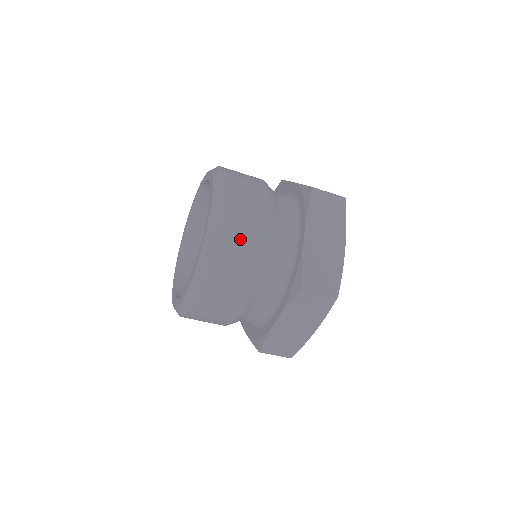
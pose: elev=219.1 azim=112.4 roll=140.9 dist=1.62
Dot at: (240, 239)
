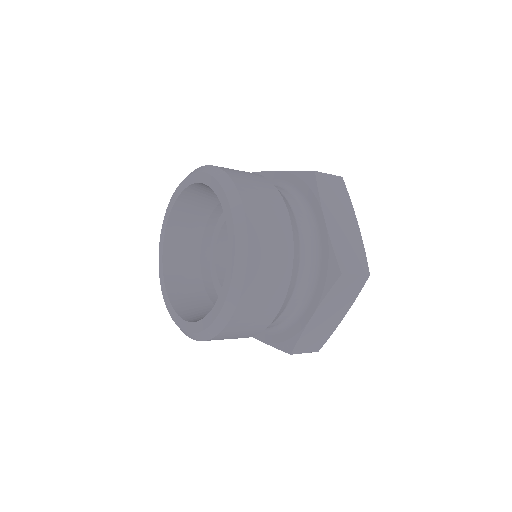
Dot at: (247, 326)
